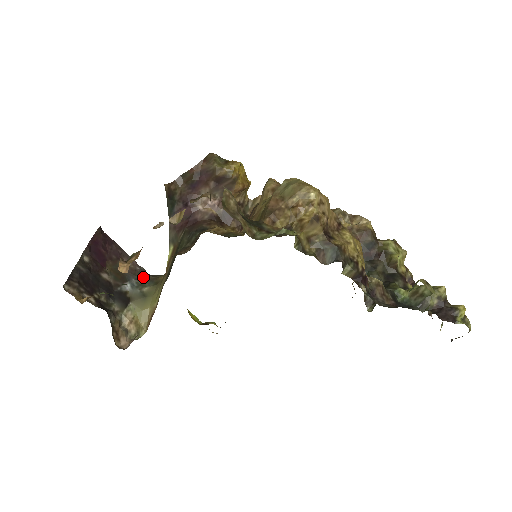
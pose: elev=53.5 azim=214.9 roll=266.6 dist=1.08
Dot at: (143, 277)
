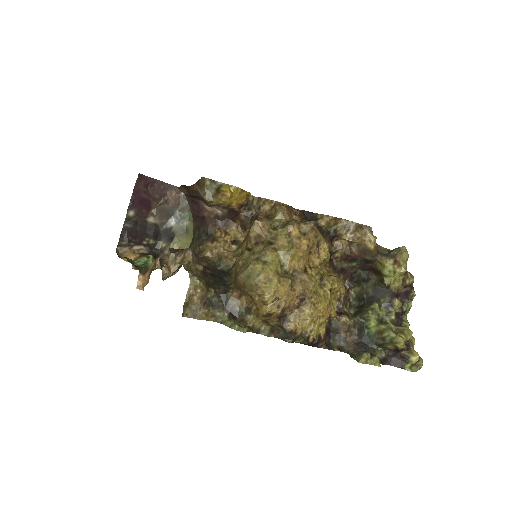
Dot at: (186, 206)
